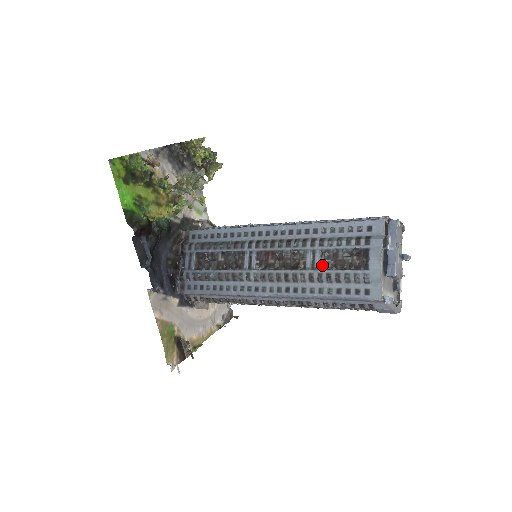
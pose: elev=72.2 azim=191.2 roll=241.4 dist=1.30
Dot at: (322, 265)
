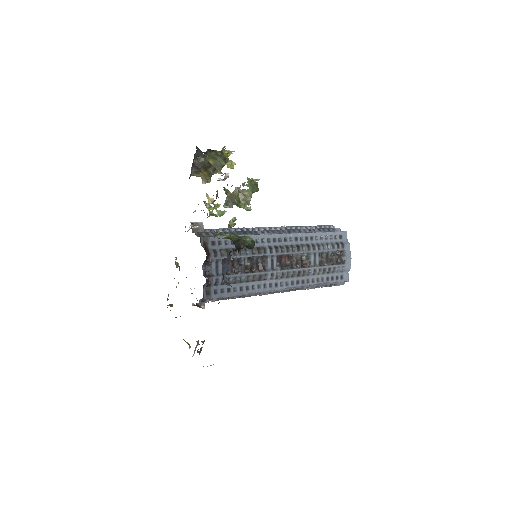
Dot at: (320, 263)
